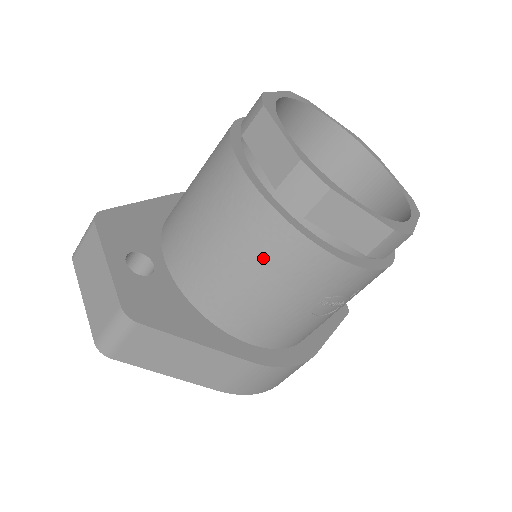
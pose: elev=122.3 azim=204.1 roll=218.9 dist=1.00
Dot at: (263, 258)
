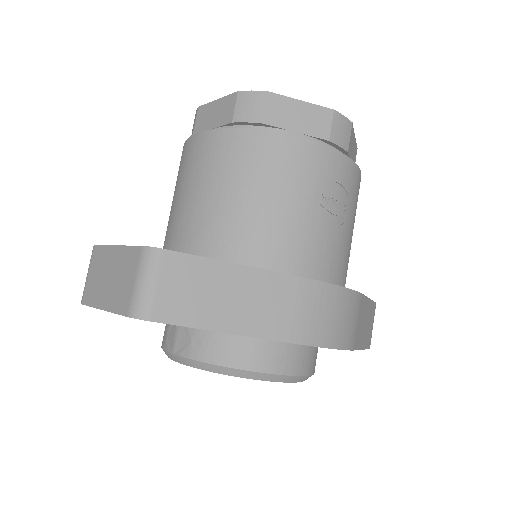
Dot at: (250, 170)
